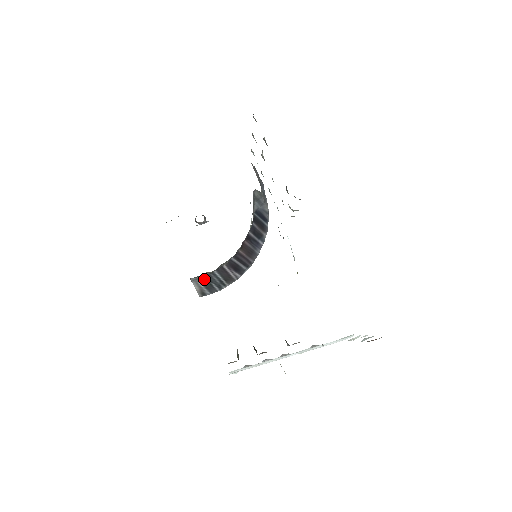
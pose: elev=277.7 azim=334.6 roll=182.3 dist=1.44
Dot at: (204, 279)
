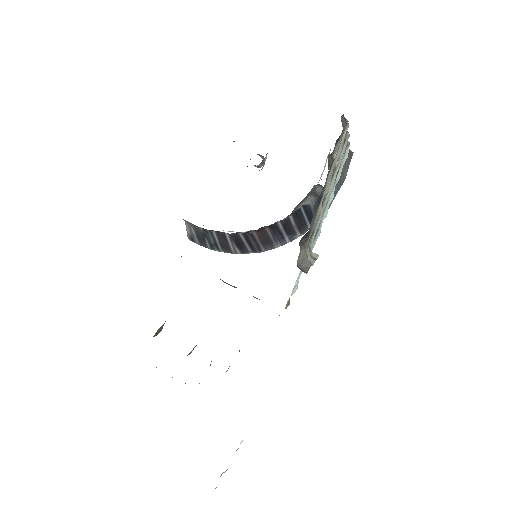
Dot at: (199, 229)
